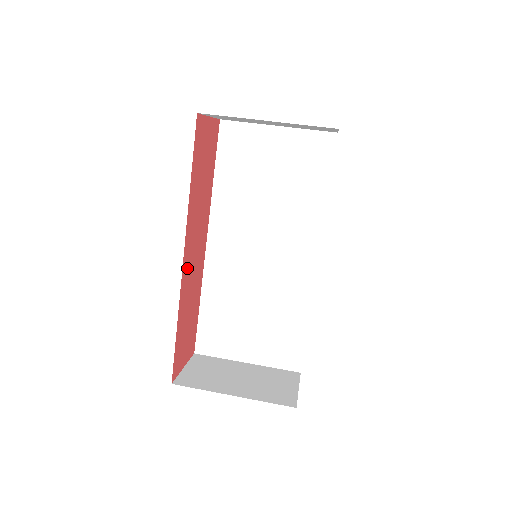
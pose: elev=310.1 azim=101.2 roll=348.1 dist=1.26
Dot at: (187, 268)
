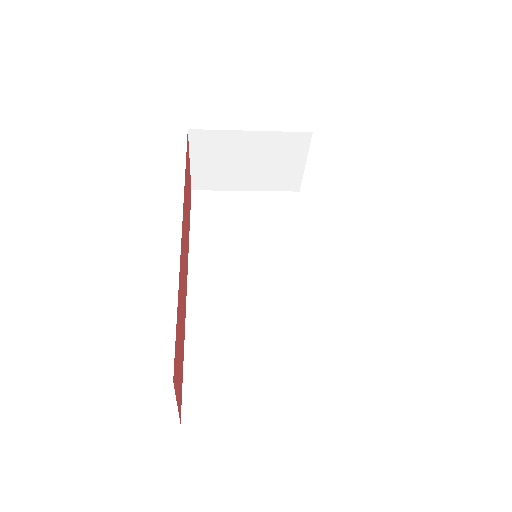
Dot at: (182, 254)
